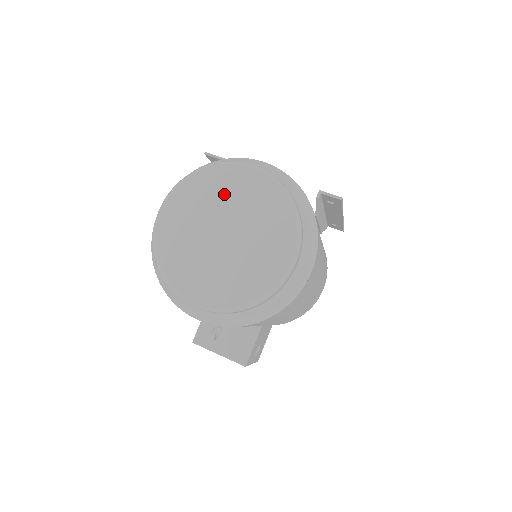
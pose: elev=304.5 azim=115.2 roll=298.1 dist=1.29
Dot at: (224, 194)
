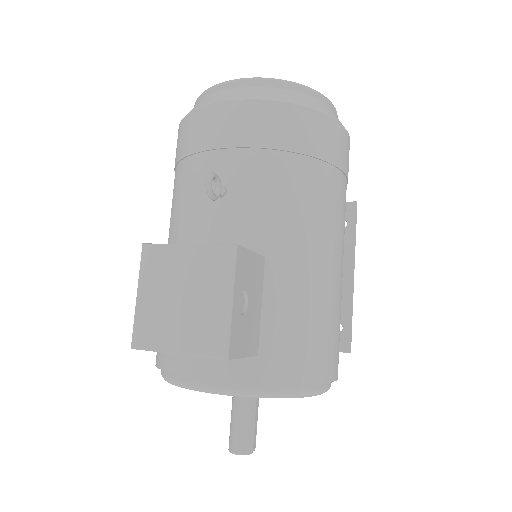
Dot at: occluded
